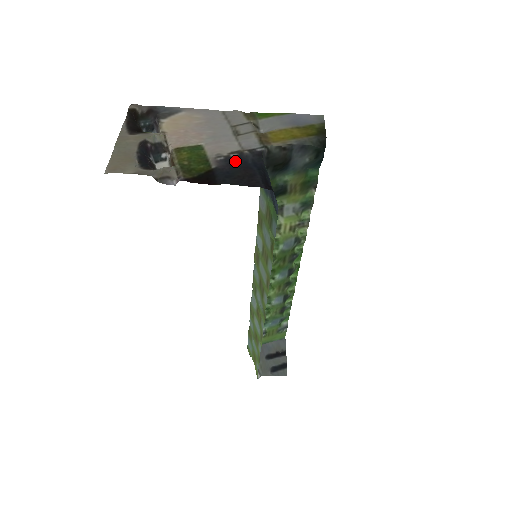
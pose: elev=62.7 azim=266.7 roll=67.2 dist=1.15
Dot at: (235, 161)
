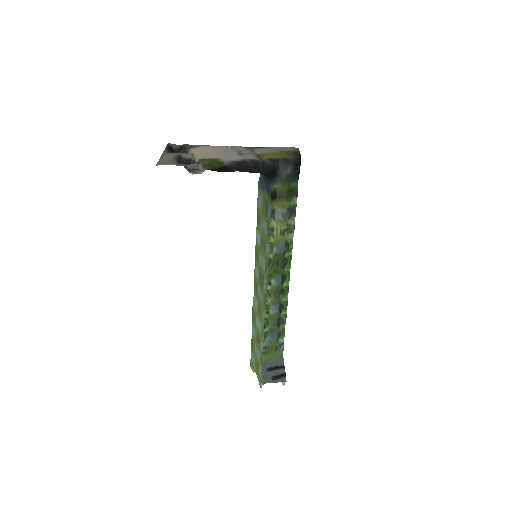
Dot at: (241, 163)
